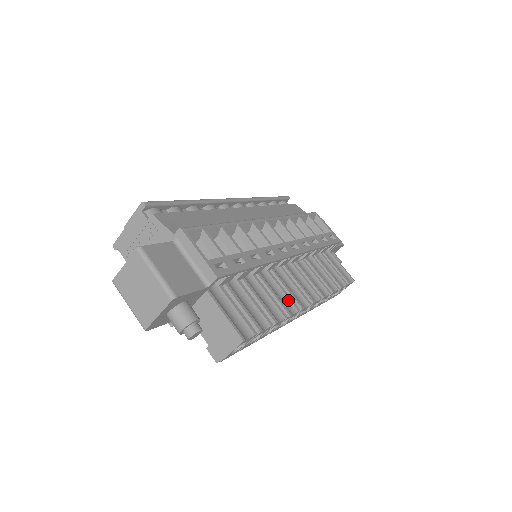
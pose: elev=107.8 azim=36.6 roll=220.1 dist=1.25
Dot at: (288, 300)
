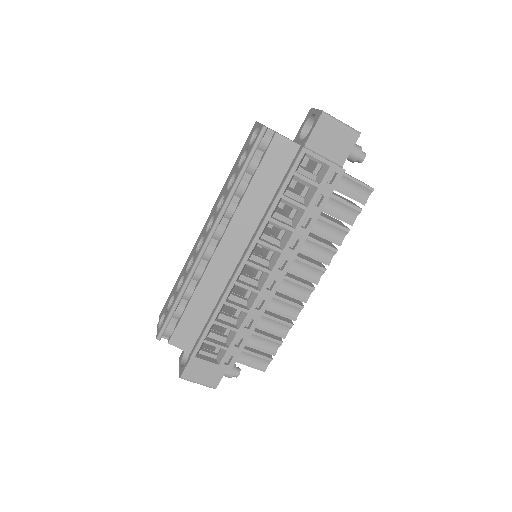
Dot at: (291, 306)
